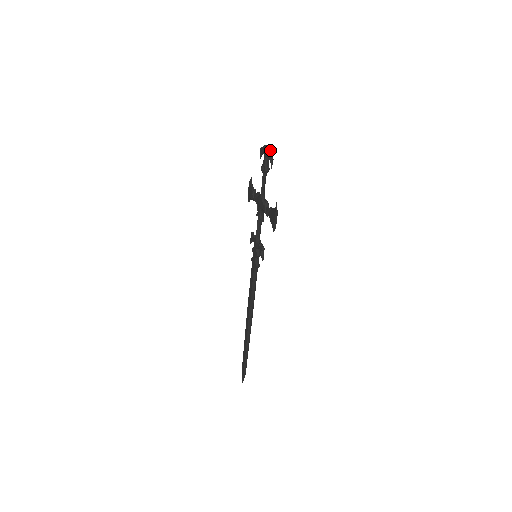
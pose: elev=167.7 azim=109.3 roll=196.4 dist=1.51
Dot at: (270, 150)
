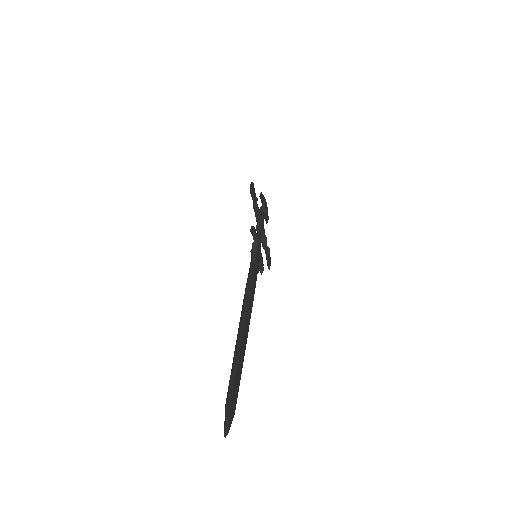
Dot at: occluded
